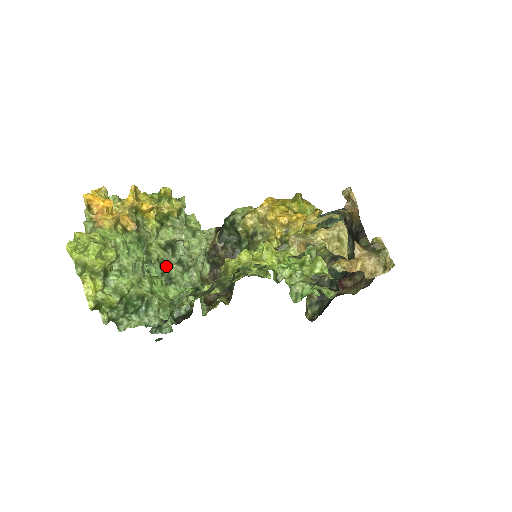
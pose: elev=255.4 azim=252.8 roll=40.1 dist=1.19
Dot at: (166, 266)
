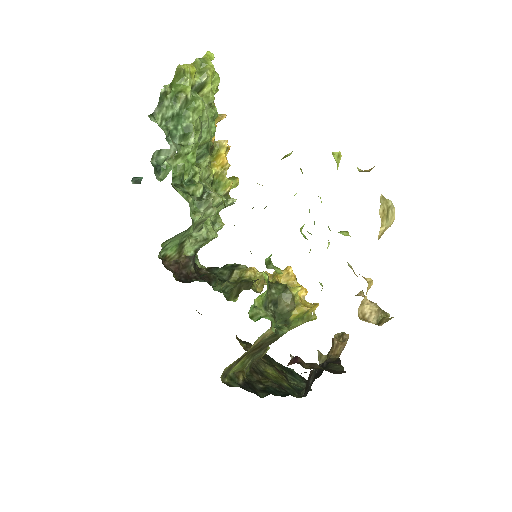
Dot at: occluded
